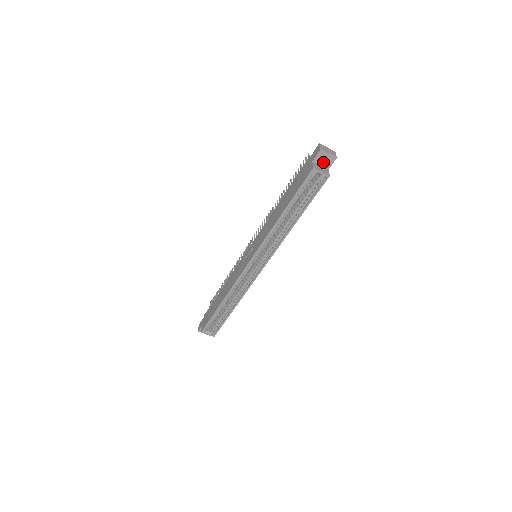
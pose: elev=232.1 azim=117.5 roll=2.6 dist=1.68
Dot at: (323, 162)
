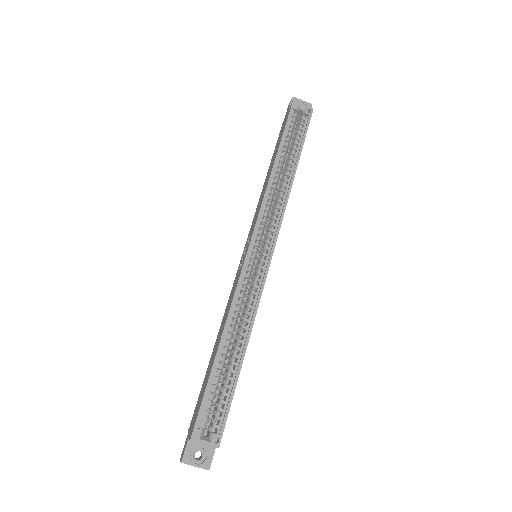
Dot at: occluded
